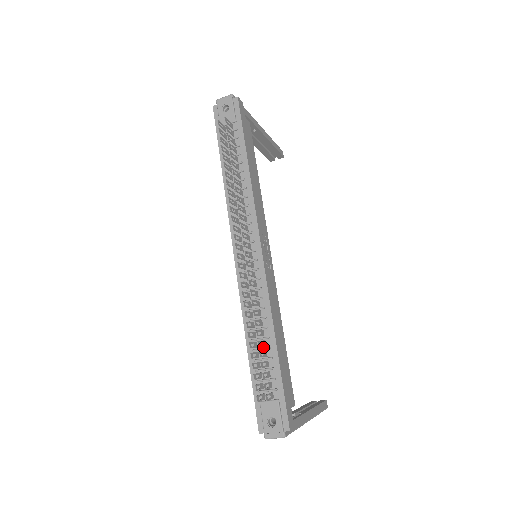
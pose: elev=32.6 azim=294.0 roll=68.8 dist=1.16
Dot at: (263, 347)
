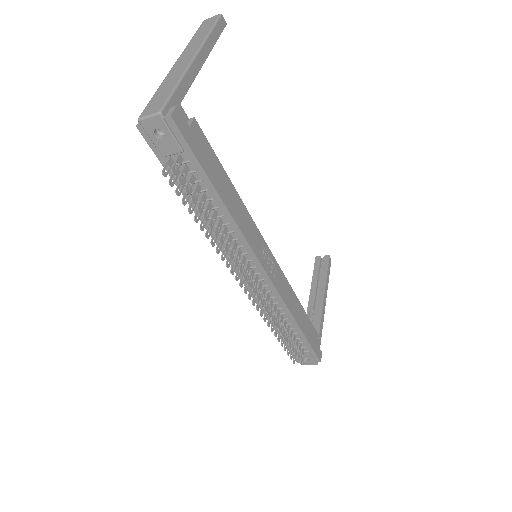
Dot at: (287, 328)
